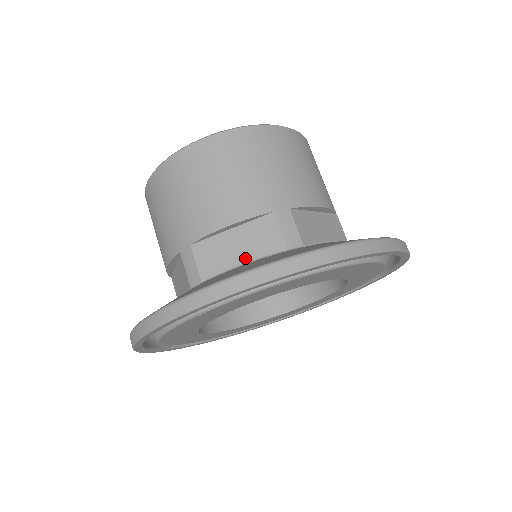
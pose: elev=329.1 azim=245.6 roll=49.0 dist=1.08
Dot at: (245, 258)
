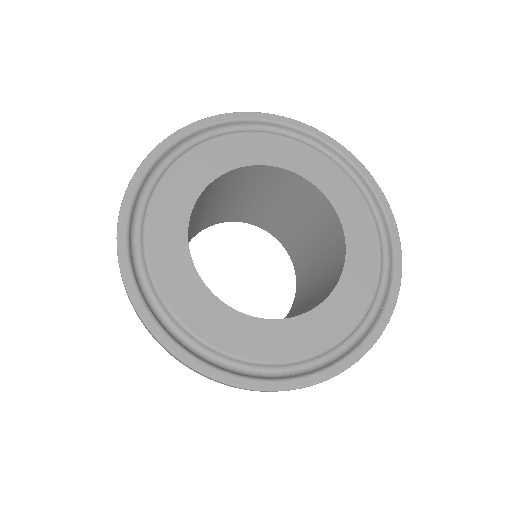
Dot at: occluded
